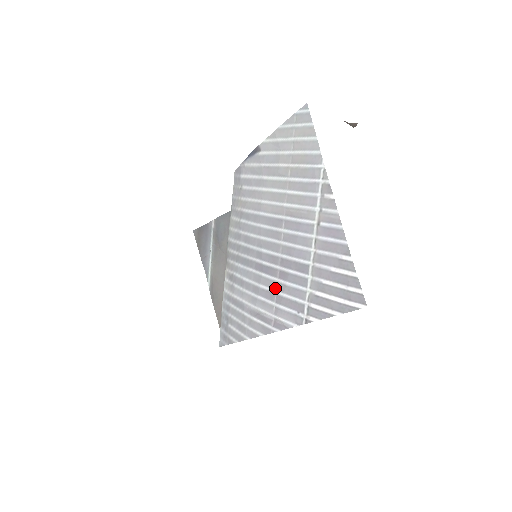
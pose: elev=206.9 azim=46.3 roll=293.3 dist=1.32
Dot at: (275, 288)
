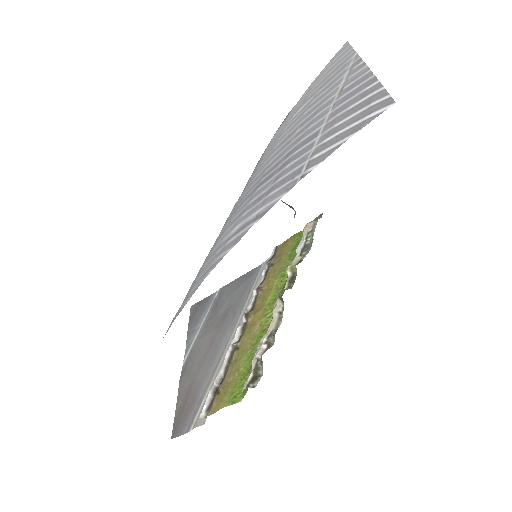
Dot at: (269, 185)
